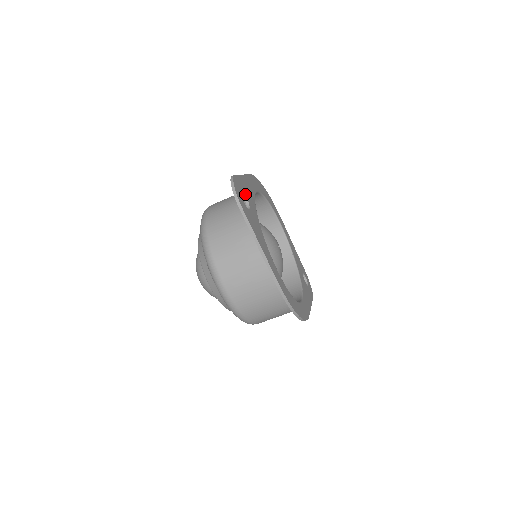
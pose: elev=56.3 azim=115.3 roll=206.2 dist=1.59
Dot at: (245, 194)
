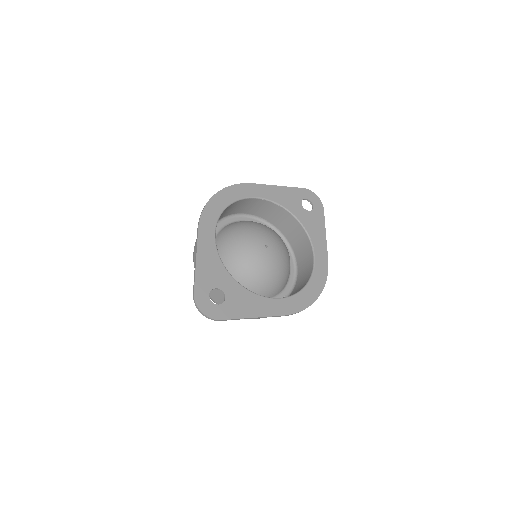
Dot at: (212, 287)
